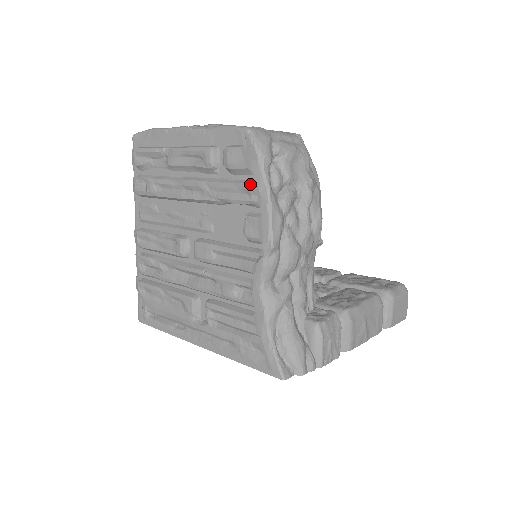
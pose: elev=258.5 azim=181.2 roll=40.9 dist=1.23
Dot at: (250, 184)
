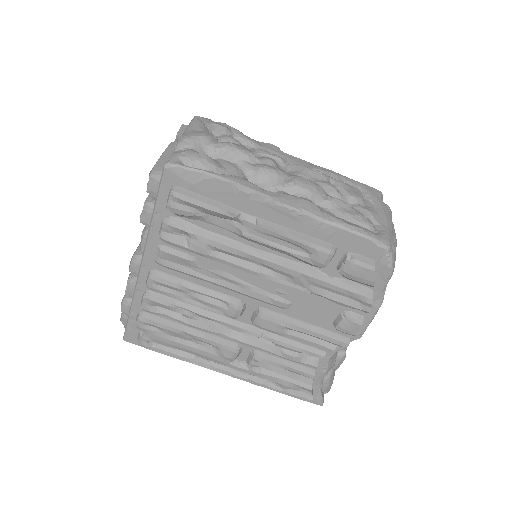
Dot at: (370, 299)
